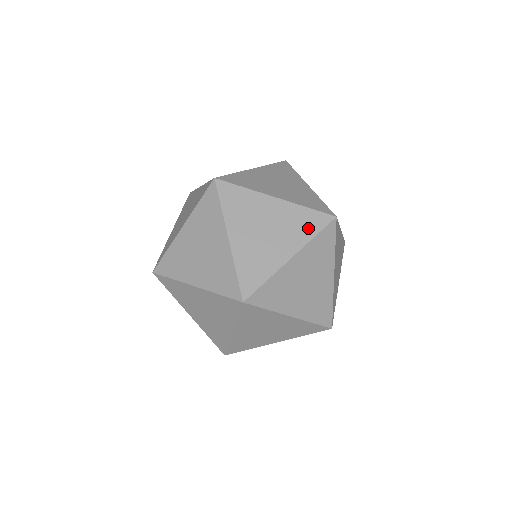
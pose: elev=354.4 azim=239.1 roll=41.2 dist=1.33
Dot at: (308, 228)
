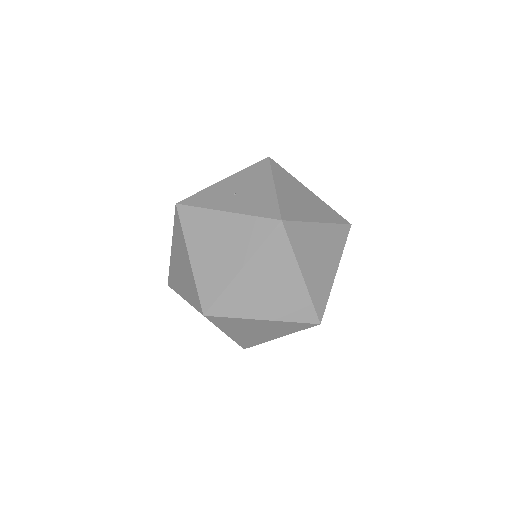
Dot at: (340, 242)
